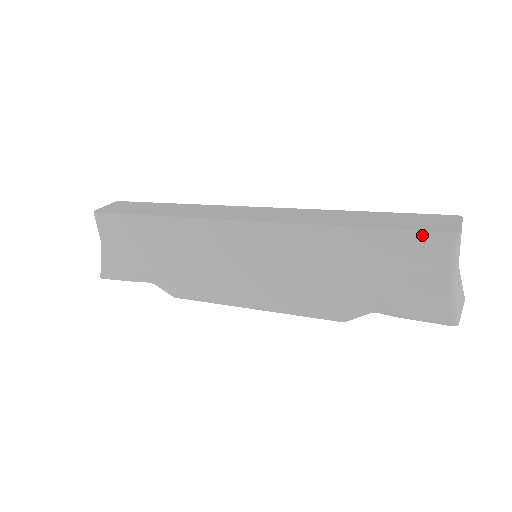
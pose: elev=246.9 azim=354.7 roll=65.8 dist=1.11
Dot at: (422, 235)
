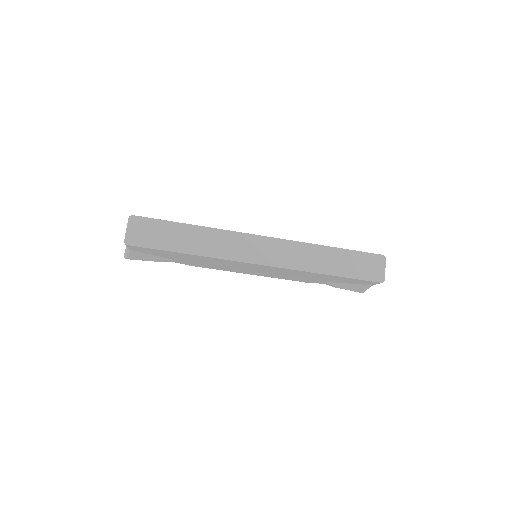
Dot at: (365, 281)
